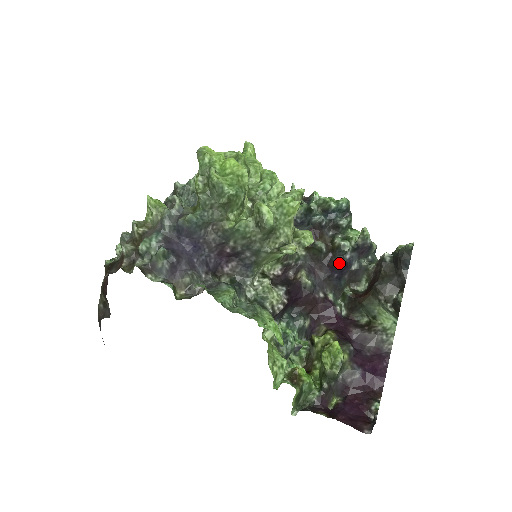
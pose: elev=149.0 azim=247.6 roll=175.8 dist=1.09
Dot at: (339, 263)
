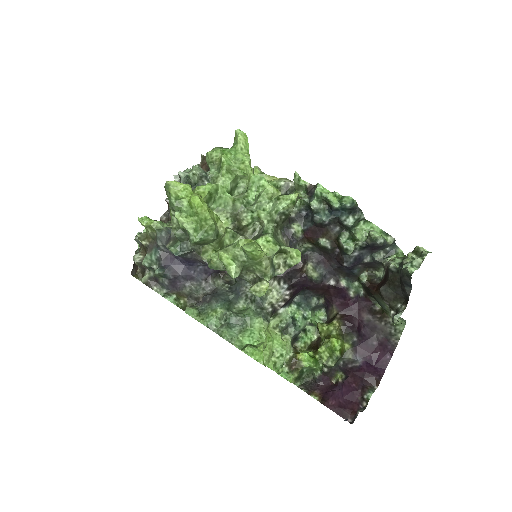
Dot at: (344, 262)
